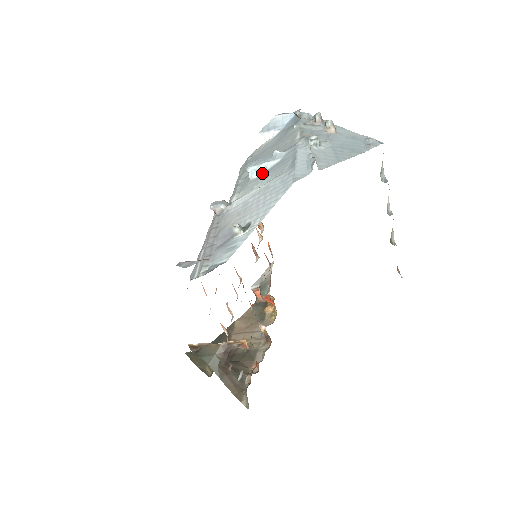
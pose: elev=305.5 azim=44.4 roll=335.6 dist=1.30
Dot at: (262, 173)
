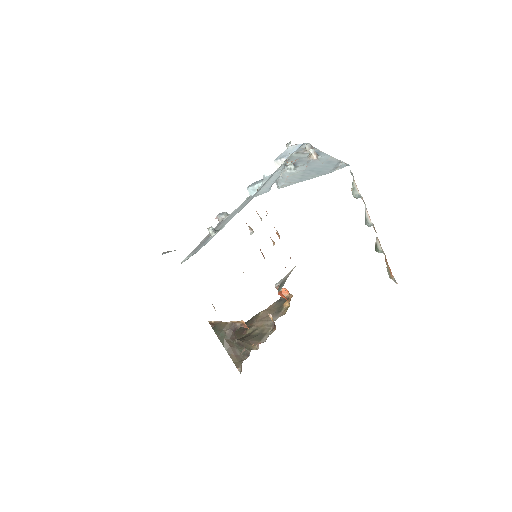
Dot at: occluded
